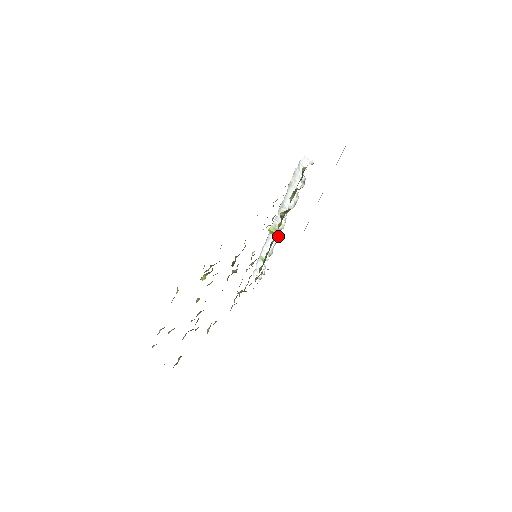
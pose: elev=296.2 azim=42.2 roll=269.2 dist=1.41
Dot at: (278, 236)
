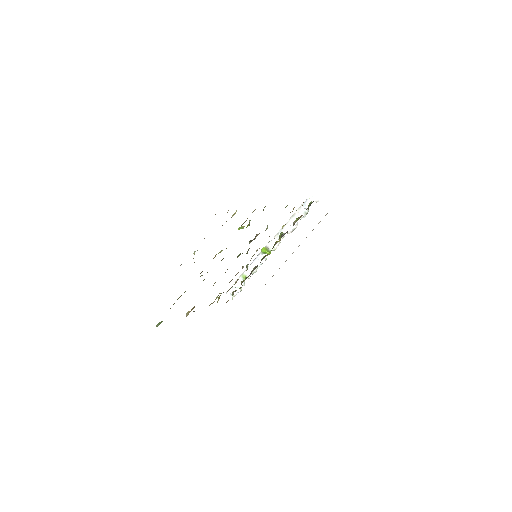
Dot at: occluded
